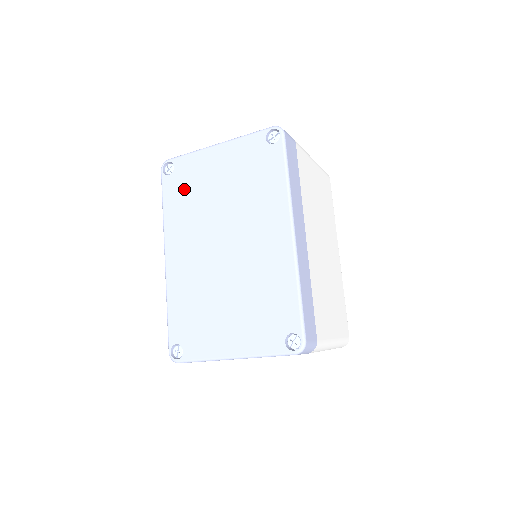
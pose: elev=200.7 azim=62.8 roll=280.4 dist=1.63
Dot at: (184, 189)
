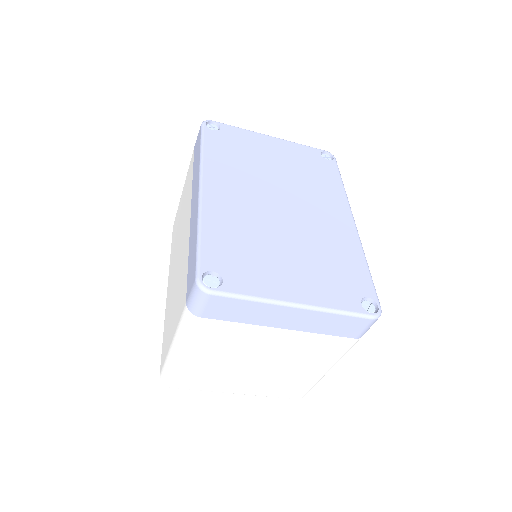
Dot at: (233, 147)
